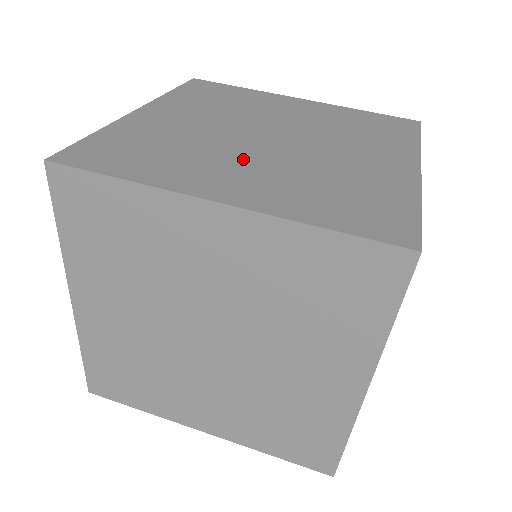
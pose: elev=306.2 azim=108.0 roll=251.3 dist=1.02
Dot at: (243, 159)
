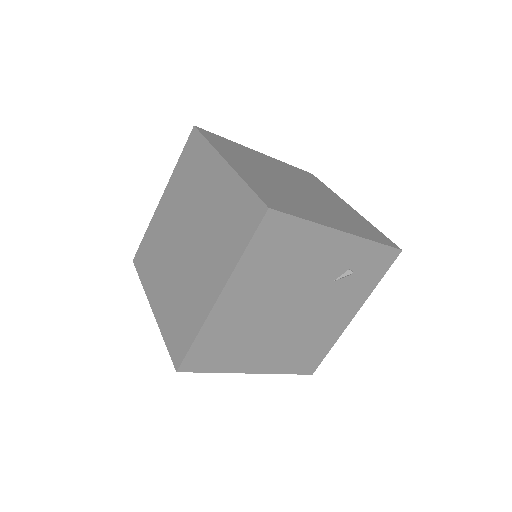
Dot at: (265, 174)
